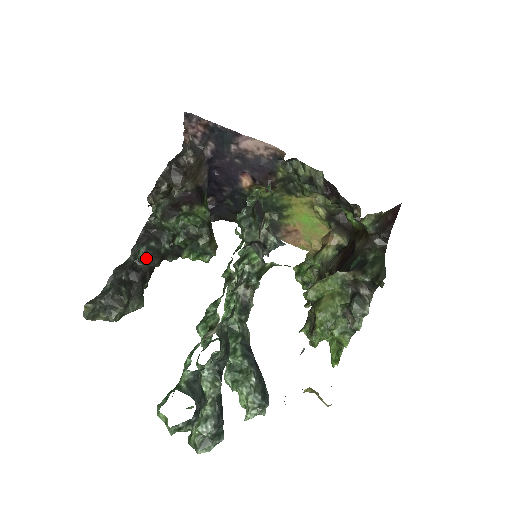
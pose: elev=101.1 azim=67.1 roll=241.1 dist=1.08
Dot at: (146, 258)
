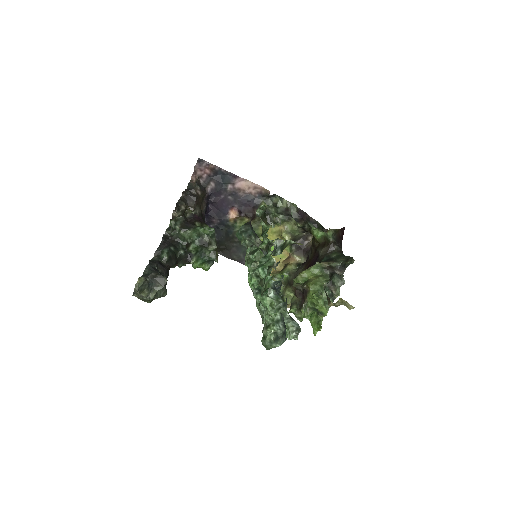
Dot at: (169, 258)
